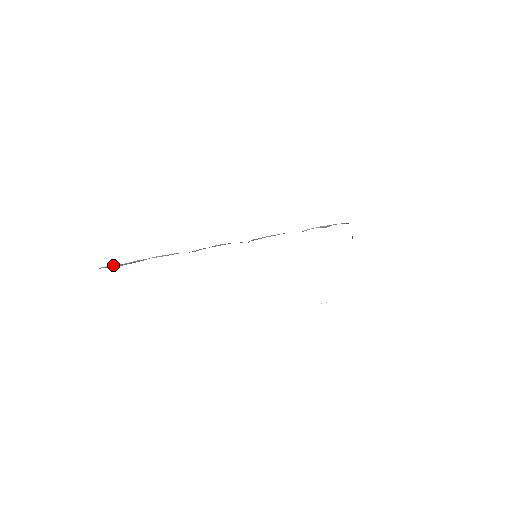
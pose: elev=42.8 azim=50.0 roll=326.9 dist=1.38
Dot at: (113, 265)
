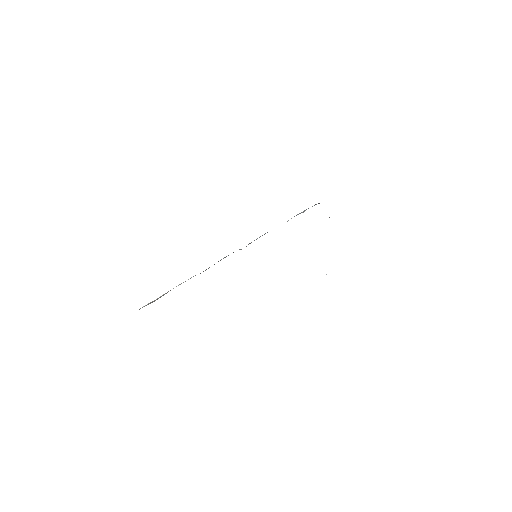
Dot at: (148, 304)
